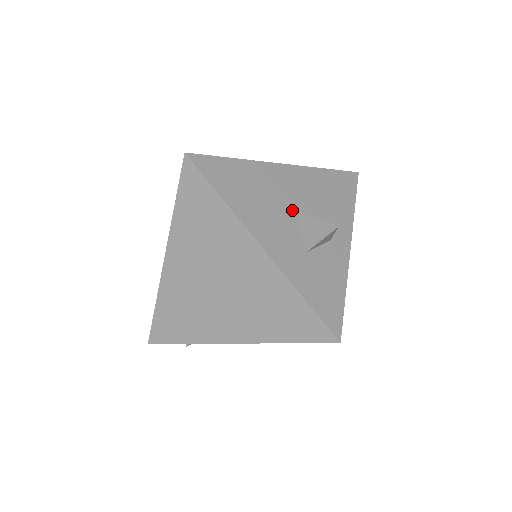
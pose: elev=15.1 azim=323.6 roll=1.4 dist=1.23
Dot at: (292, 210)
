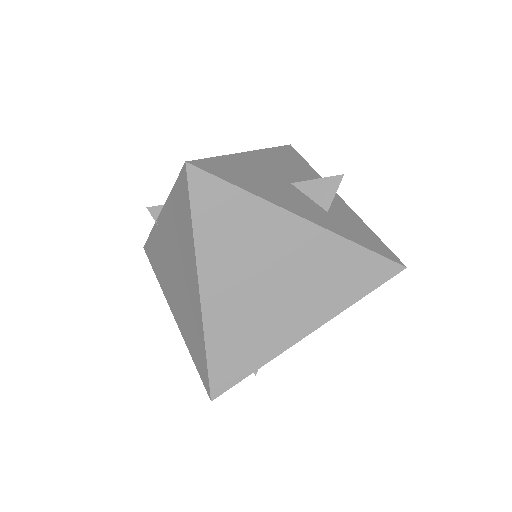
Dot at: (289, 184)
